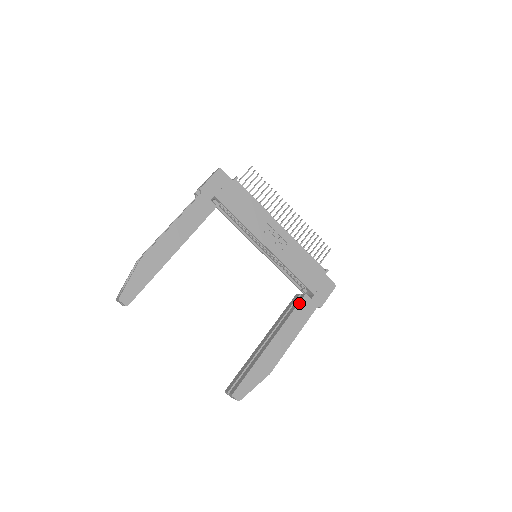
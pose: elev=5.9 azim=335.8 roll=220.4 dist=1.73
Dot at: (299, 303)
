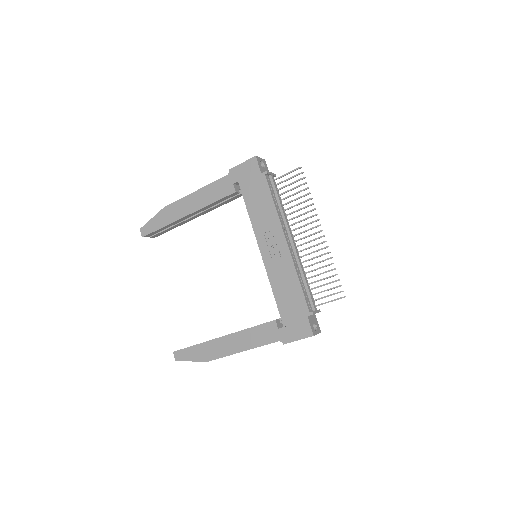
Dot at: (264, 324)
